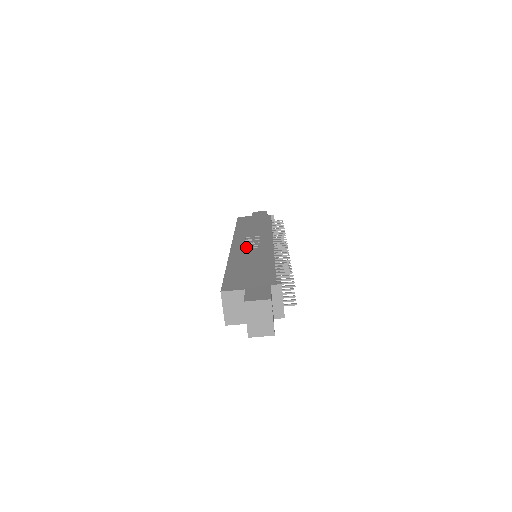
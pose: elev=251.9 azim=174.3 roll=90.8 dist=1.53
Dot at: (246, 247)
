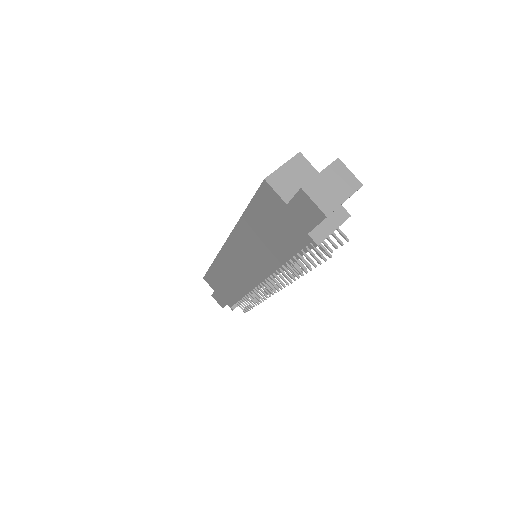
Dot at: occluded
